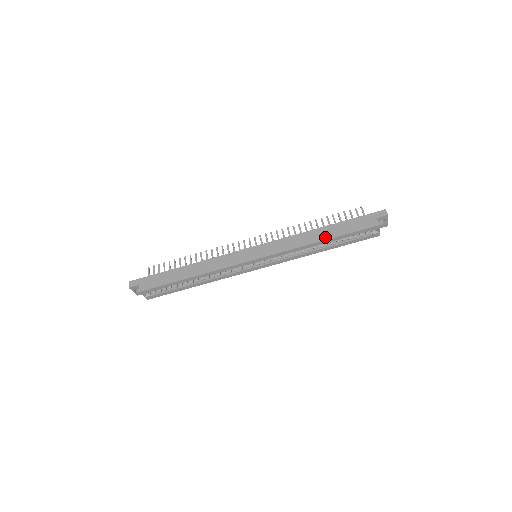
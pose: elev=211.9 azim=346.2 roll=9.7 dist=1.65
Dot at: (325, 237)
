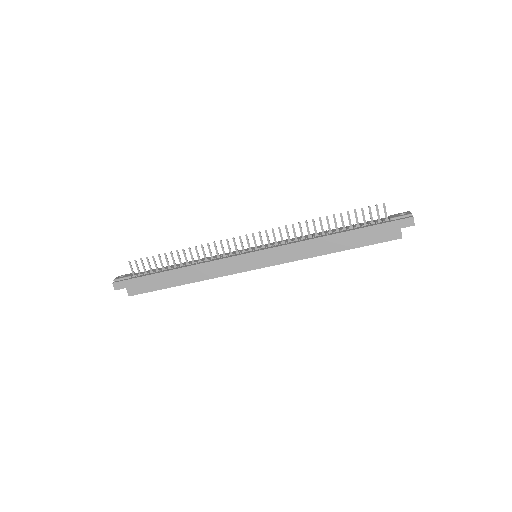
Dot at: (338, 248)
